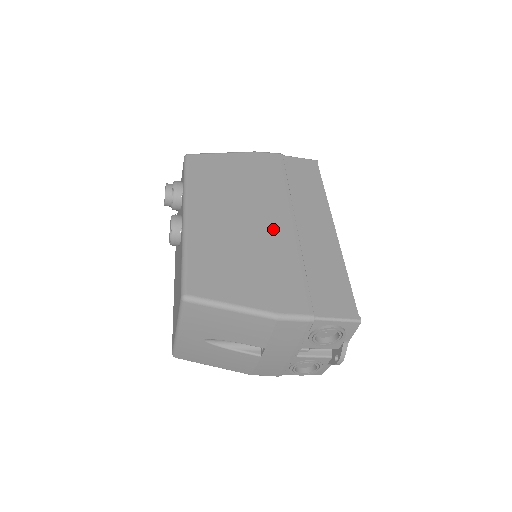
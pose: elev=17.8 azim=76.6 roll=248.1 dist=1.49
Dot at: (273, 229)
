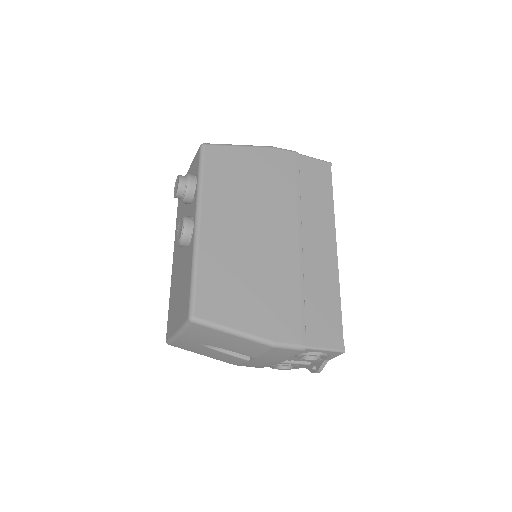
Dot at: (280, 247)
